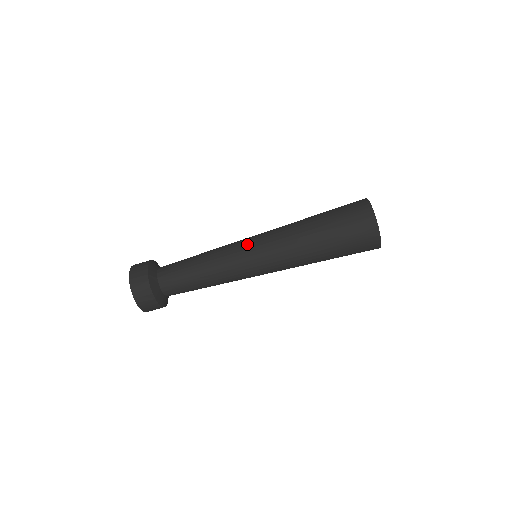
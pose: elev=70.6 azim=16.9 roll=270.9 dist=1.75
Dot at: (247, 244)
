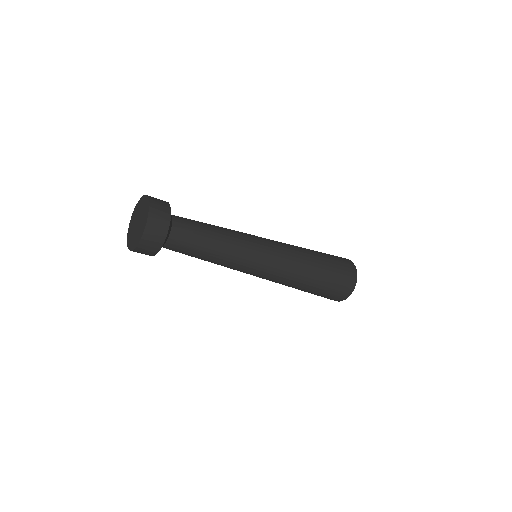
Dot at: (264, 251)
